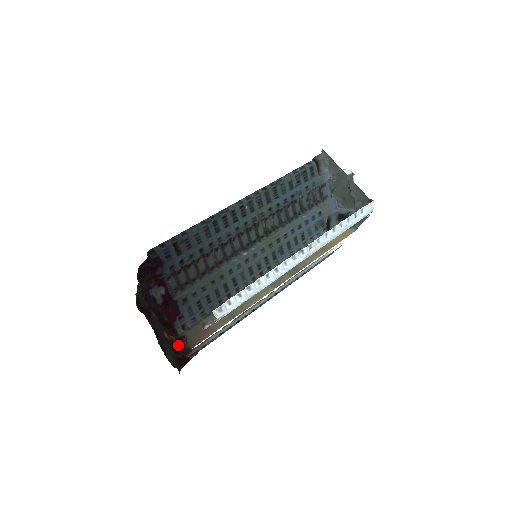
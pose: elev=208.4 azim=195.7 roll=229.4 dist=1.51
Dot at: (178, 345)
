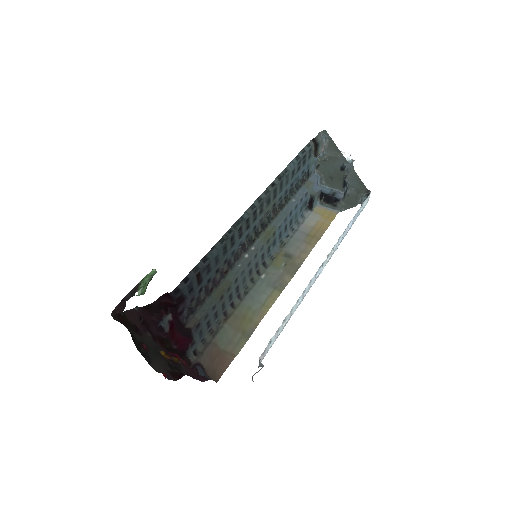
Dot at: (187, 369)
